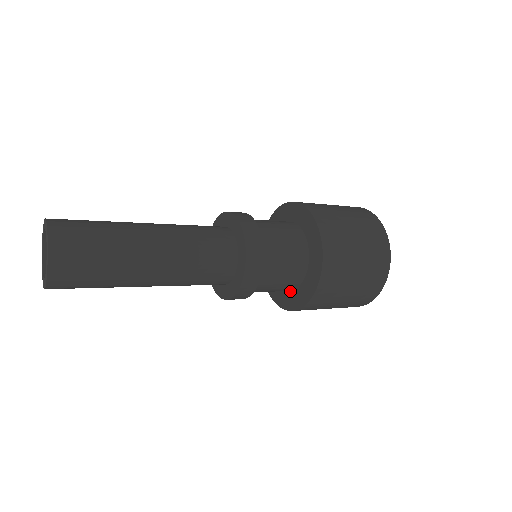
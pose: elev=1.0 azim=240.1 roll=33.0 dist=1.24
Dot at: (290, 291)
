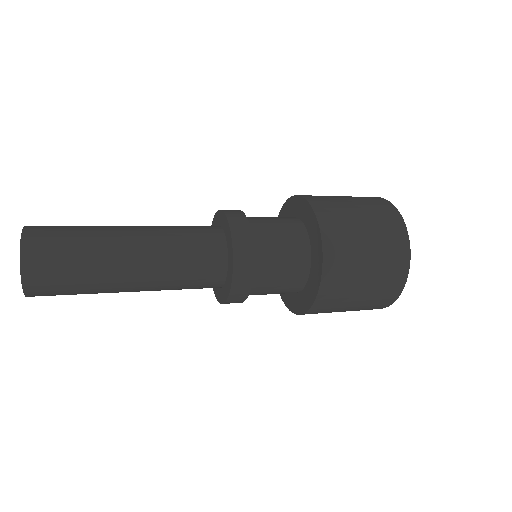
Dot at: (298, 292)
